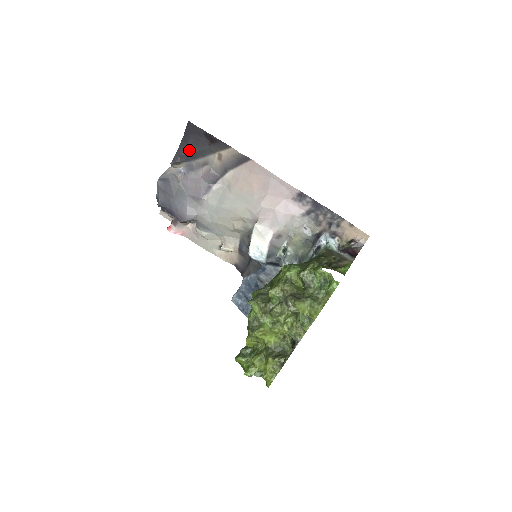
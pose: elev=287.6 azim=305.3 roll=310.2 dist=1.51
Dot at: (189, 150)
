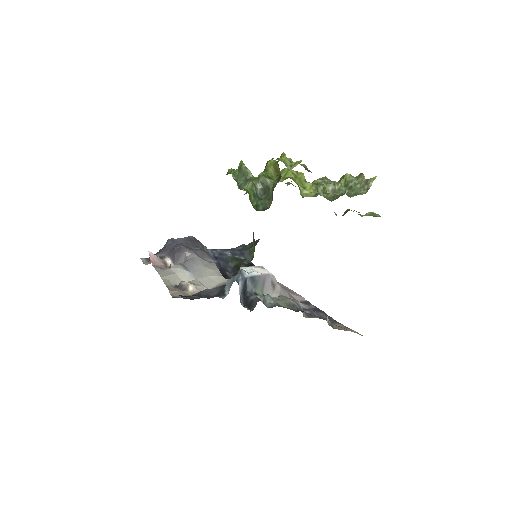
Dot at: occluded
